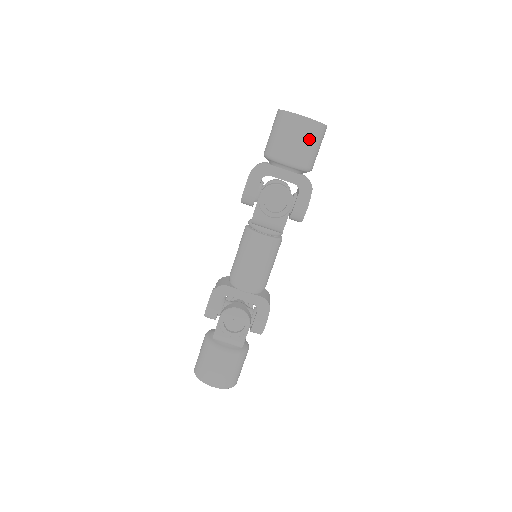
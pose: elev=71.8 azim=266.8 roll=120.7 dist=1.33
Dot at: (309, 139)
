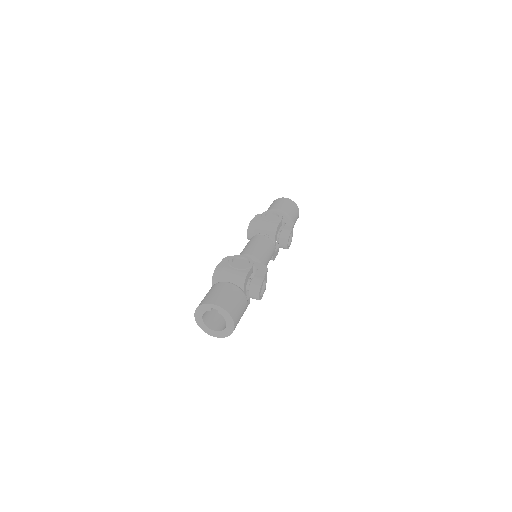
Dot at: (290, 205)
